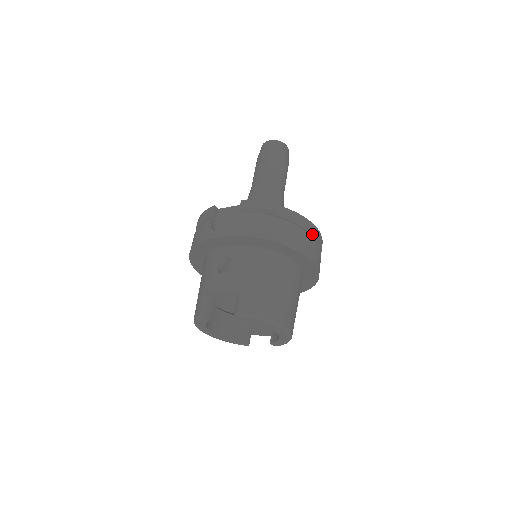
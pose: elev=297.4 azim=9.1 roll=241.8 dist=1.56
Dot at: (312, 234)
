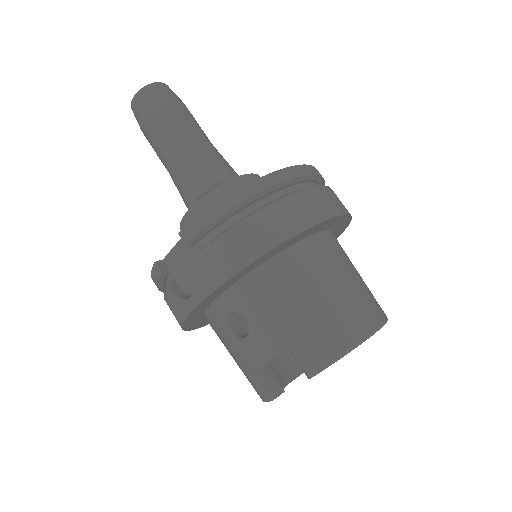
Dot at: (299, 180)
